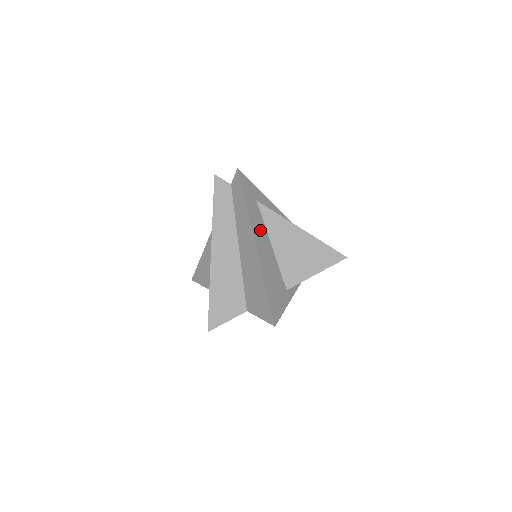
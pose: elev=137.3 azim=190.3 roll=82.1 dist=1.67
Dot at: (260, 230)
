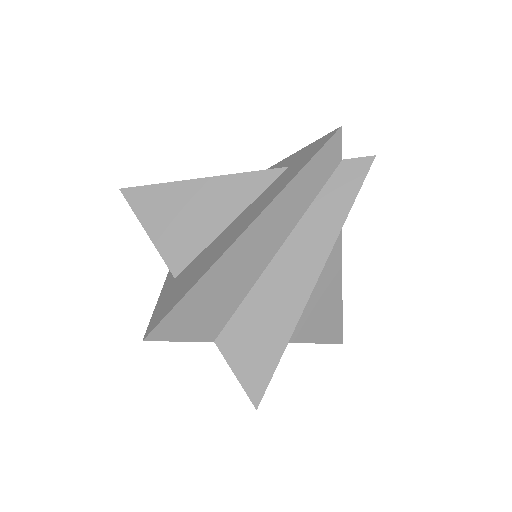
Dot at: occluded
